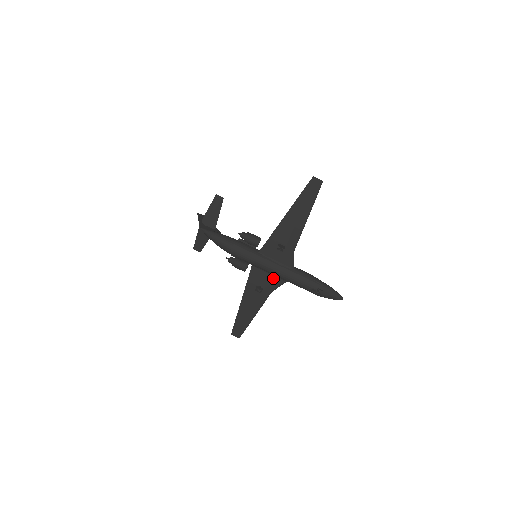
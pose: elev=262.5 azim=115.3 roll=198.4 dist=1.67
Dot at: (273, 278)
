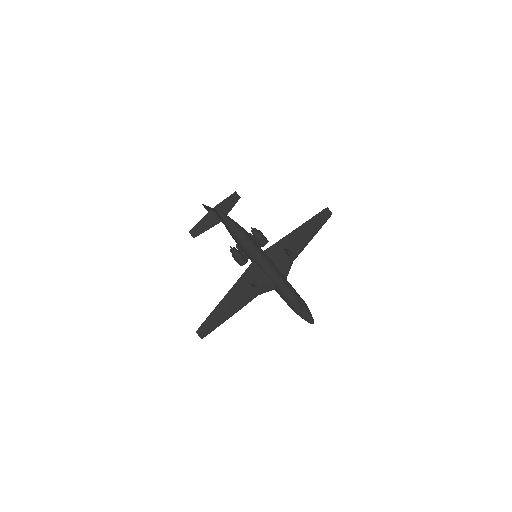
Dot at: (266, 281)
